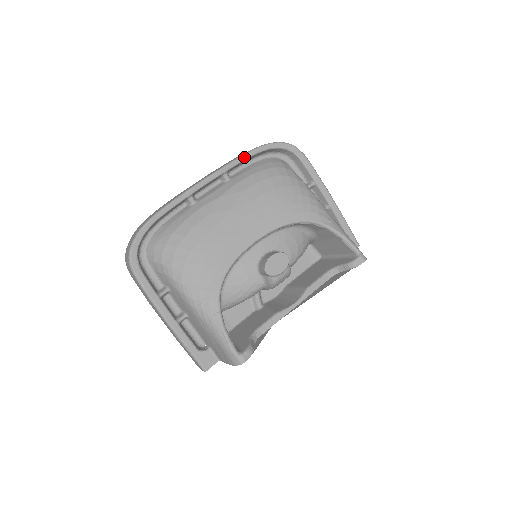
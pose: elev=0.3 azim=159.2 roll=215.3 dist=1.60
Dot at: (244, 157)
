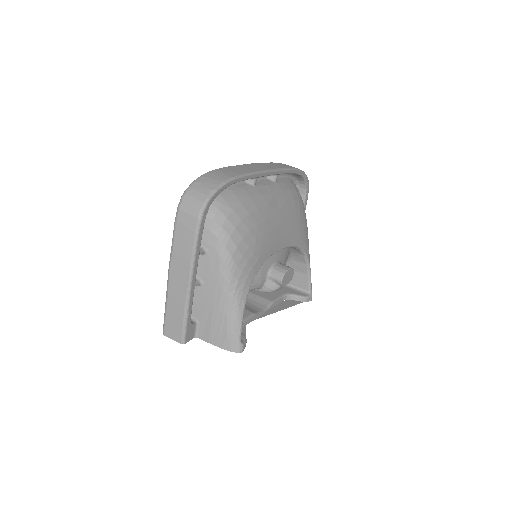
Dot at: (292, 171)
